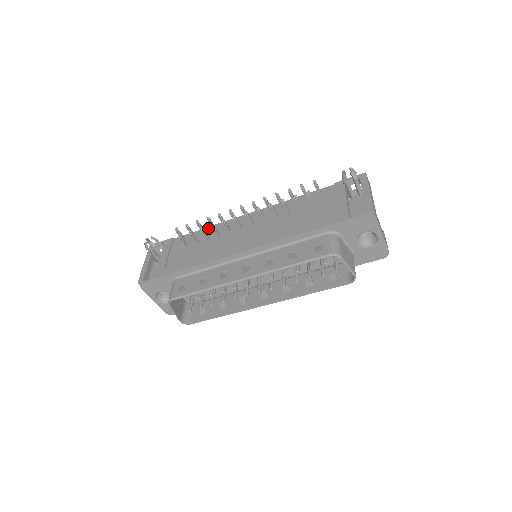
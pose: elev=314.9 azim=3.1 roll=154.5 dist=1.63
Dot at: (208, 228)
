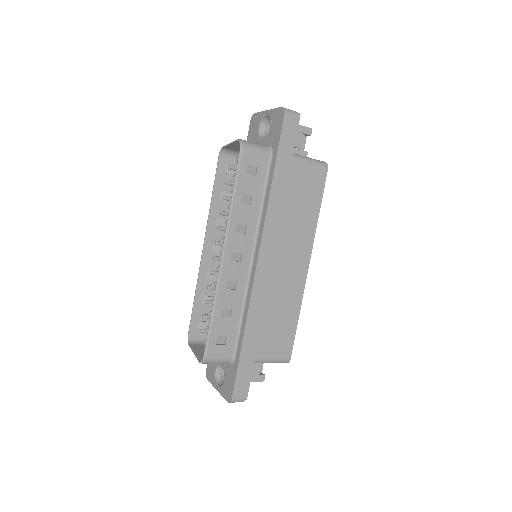
Dot at: occluded
